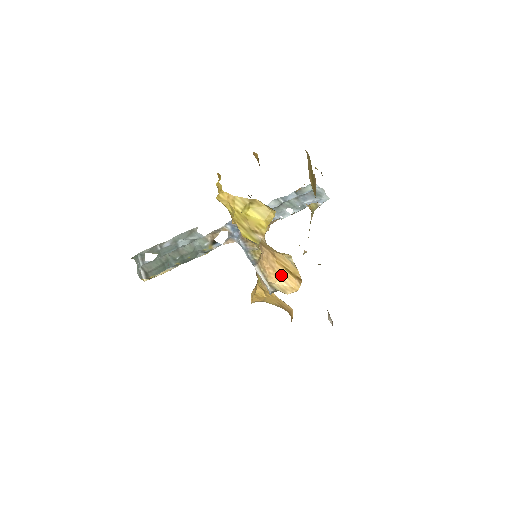
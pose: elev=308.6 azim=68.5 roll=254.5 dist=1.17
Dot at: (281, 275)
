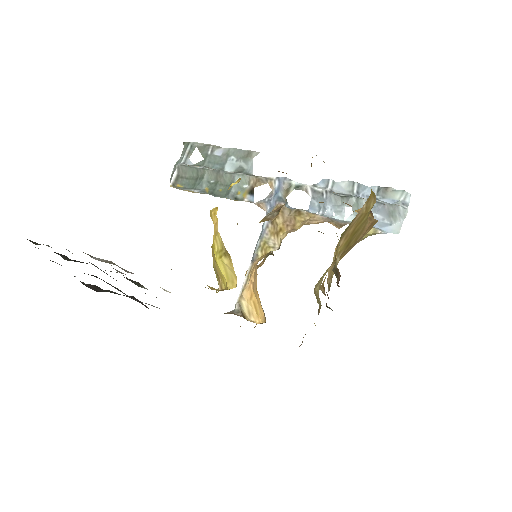
Dot at: (255, 299)
